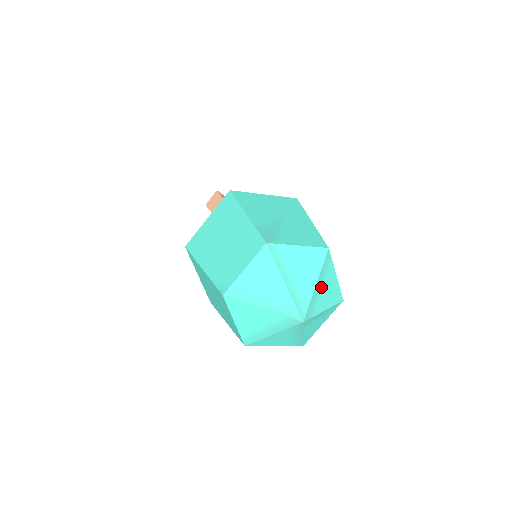
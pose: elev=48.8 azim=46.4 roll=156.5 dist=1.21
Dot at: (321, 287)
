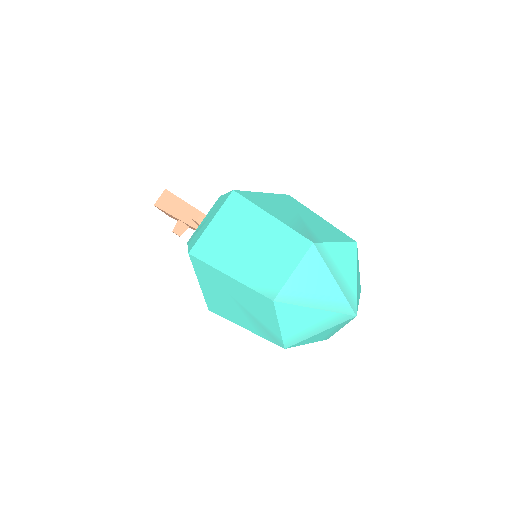
Dot at: (357, 280)
